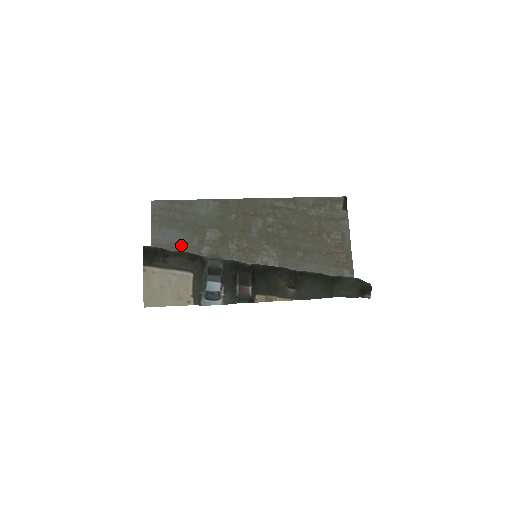
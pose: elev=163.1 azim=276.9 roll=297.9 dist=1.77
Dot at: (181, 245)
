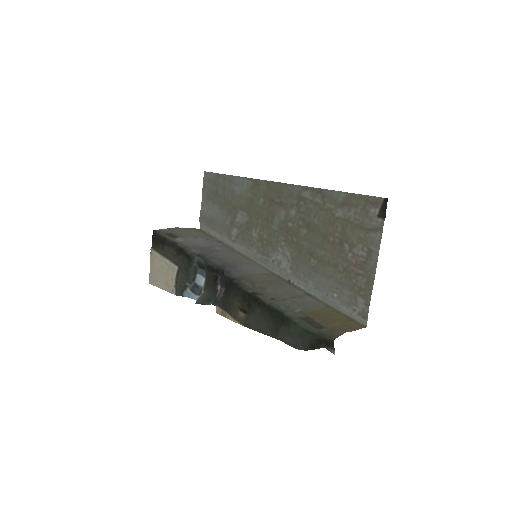
Dot at: (218, 222)
